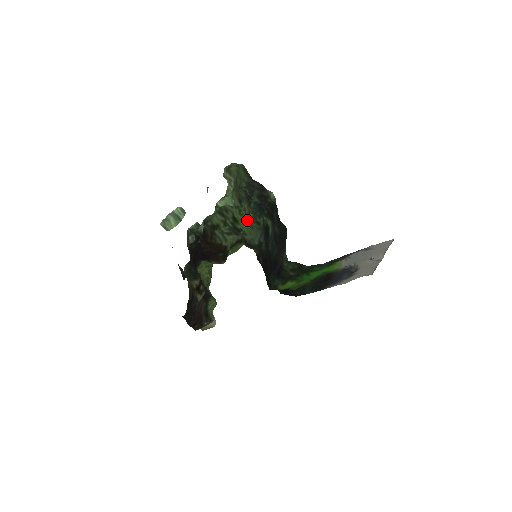
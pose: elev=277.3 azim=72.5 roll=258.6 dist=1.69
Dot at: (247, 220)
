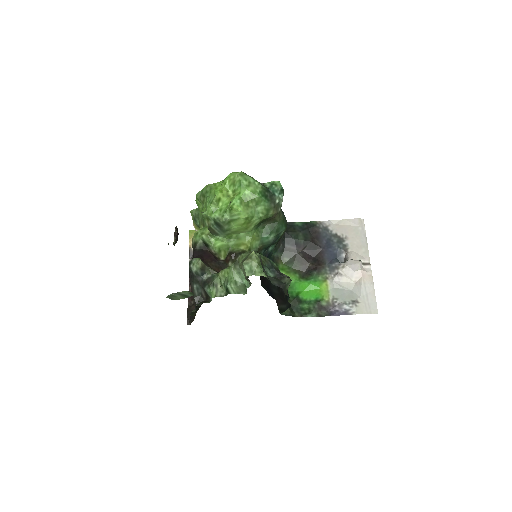
Dot at: occluded
